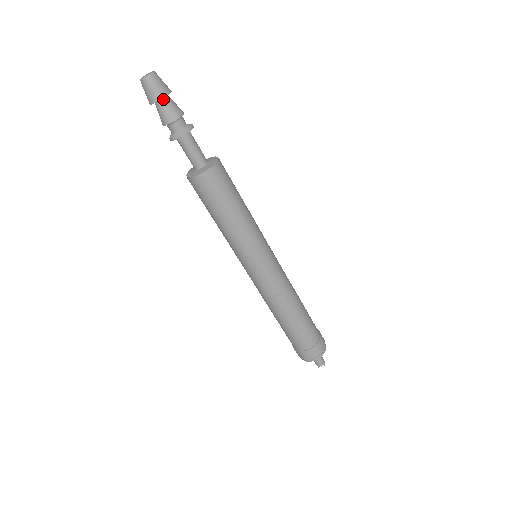
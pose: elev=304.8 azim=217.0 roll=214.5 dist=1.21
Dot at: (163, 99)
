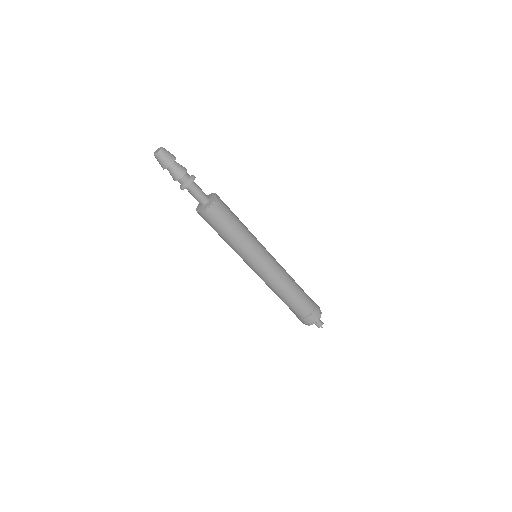
Dot at: (169, 166)
